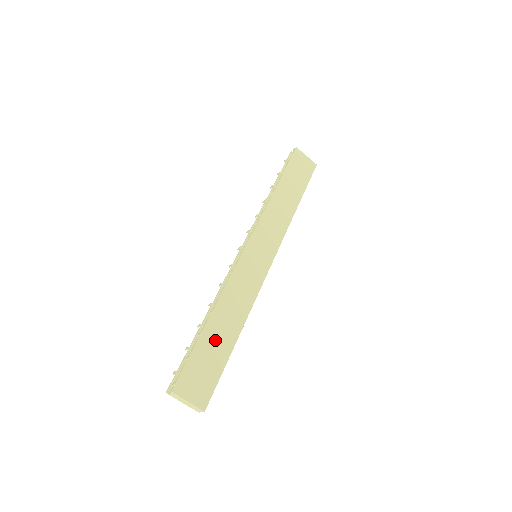
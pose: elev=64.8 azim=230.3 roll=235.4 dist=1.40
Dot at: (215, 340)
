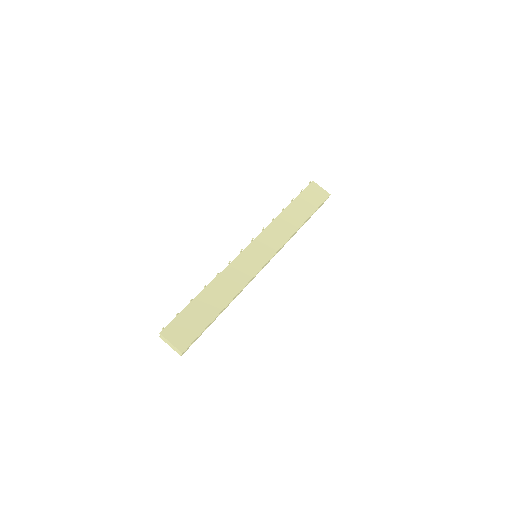
Dot at: (203, 307)
